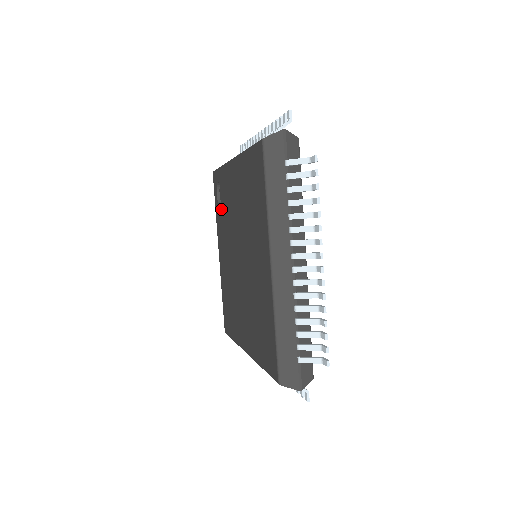
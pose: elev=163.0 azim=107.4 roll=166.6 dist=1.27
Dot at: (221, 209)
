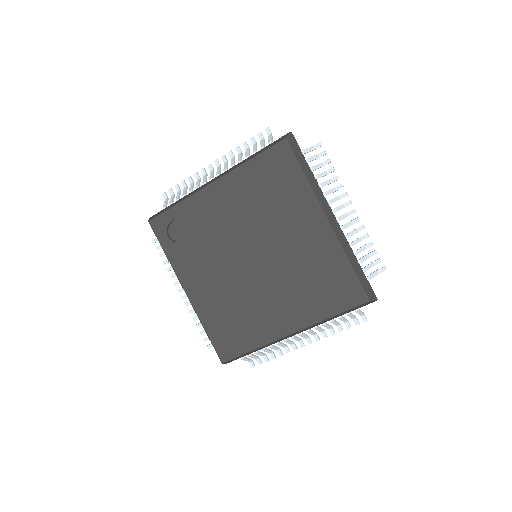
Dot at: (187, 243)
